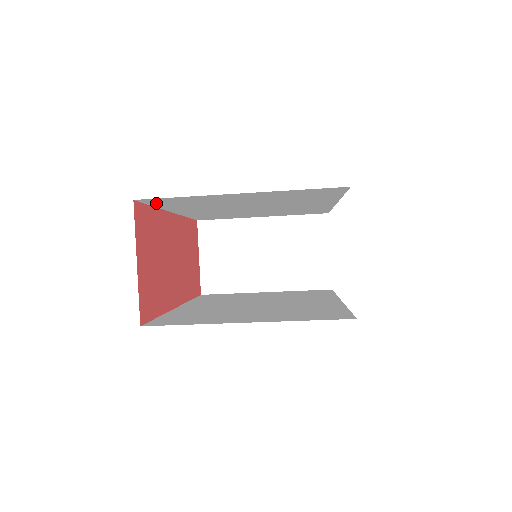
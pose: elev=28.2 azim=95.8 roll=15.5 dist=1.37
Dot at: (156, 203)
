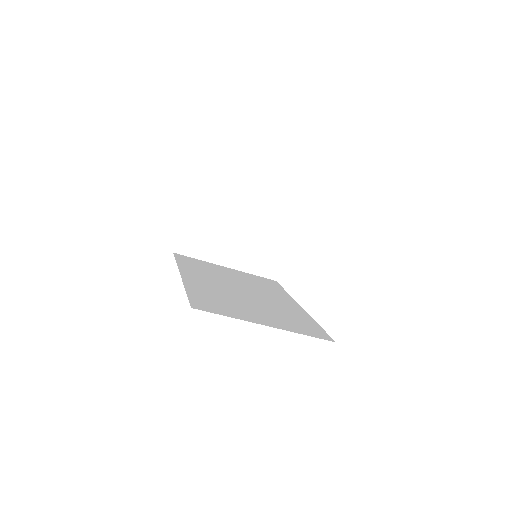
Dot at: occluded
